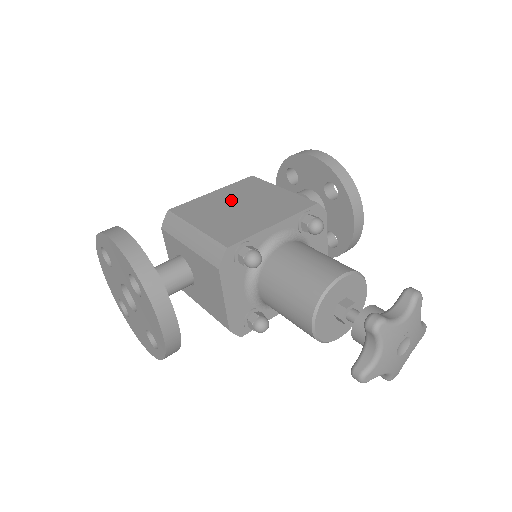
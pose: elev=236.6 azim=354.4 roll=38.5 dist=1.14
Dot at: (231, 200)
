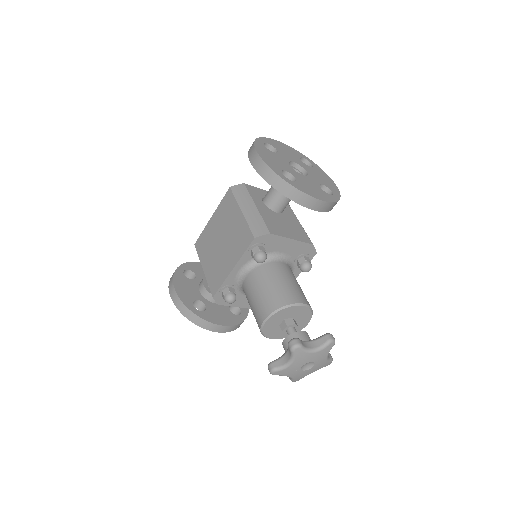
Dot at: (218, 232)
